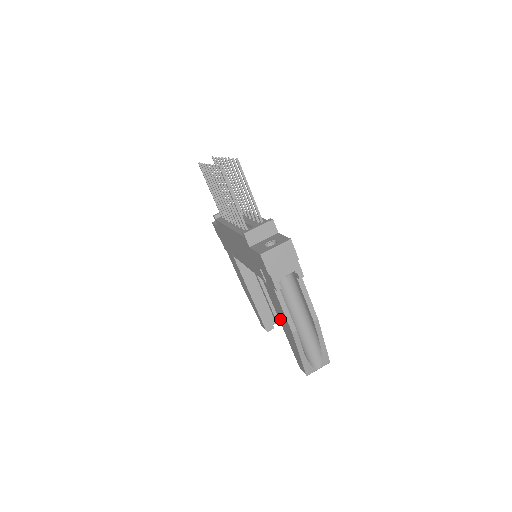
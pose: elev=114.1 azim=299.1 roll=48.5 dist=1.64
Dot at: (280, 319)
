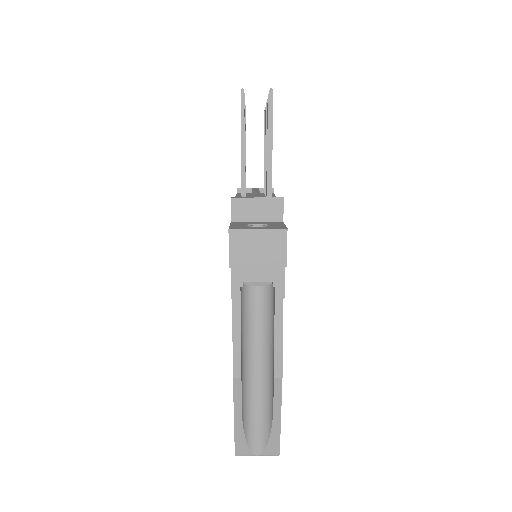
Dot at: occluded
